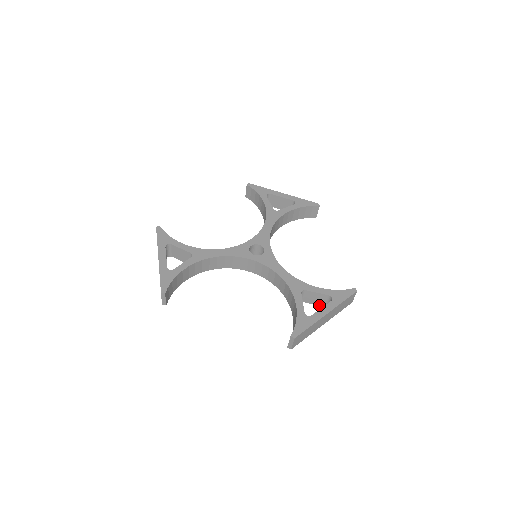
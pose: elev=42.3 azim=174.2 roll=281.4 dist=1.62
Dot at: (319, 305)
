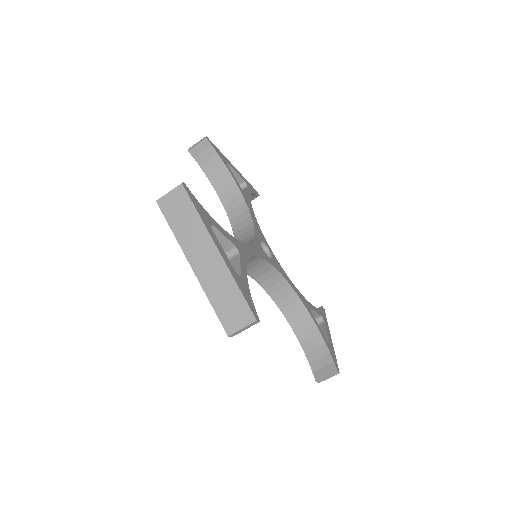
Dot at: occluded
